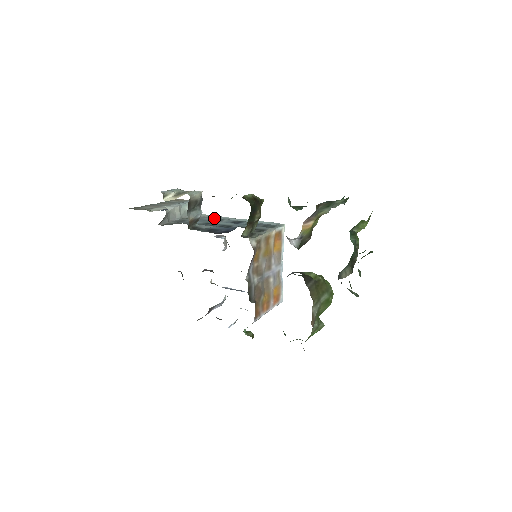
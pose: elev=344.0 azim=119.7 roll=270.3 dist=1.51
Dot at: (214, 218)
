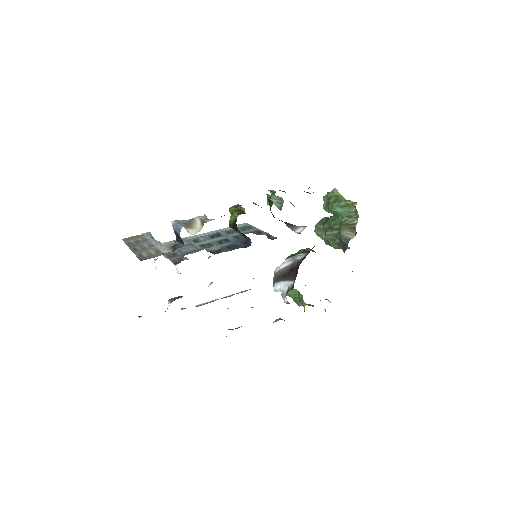
Dot at: (184, 241)
